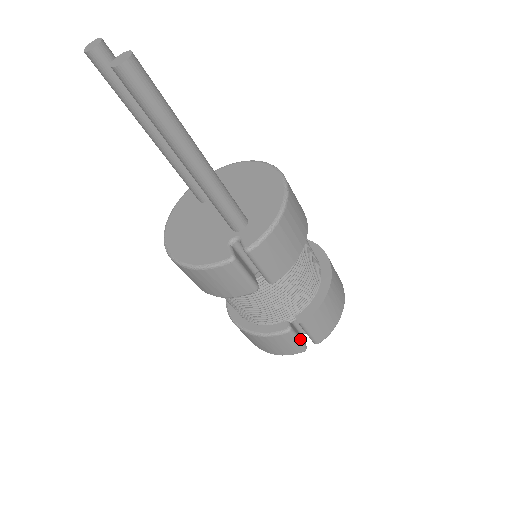
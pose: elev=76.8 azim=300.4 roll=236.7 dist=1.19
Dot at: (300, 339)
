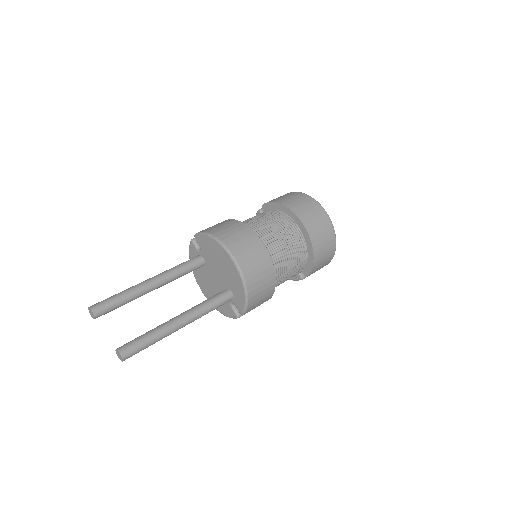
Dot at: occluded
